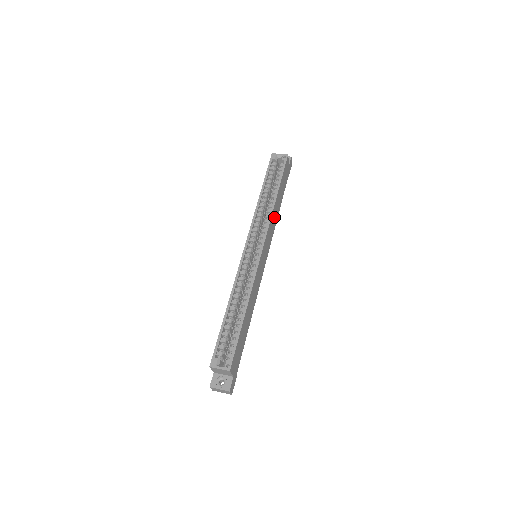
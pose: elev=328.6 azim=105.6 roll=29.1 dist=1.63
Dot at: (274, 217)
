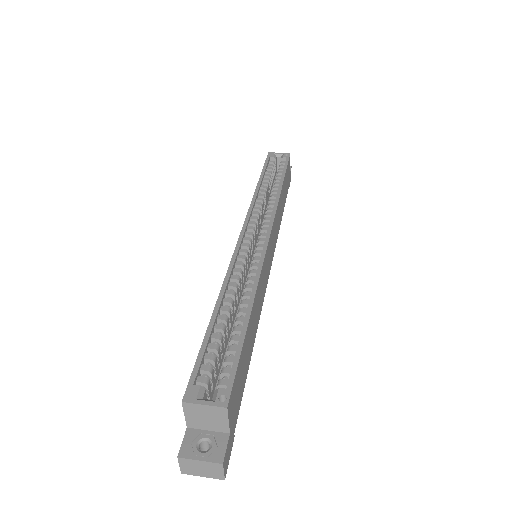
Dot at: (279, 214)
